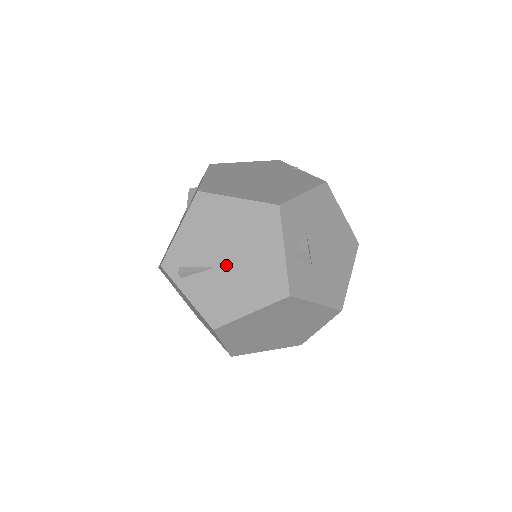
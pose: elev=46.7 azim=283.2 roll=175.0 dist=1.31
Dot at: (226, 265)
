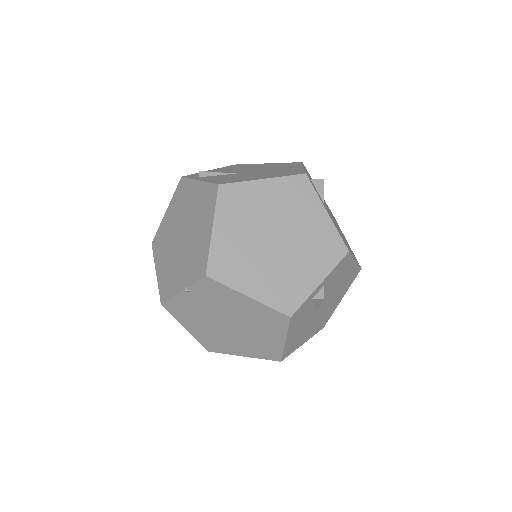
Dot at: (247, 172)
